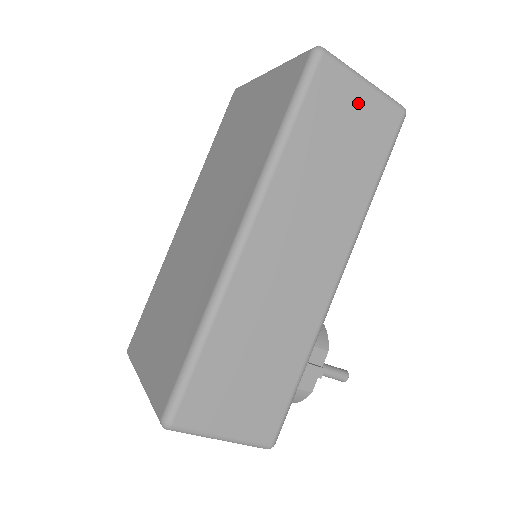
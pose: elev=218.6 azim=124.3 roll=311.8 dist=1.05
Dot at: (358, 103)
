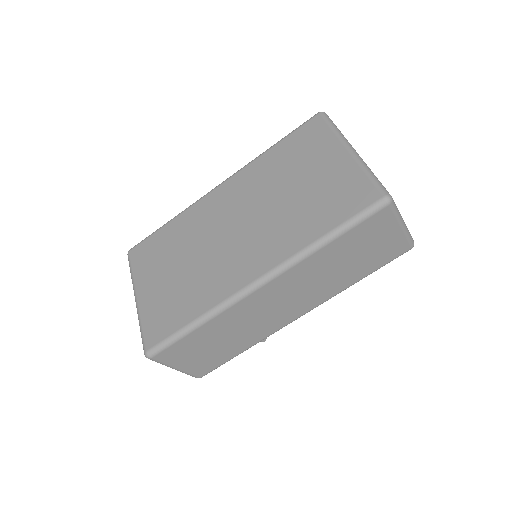
Dot at: (387, 237)
